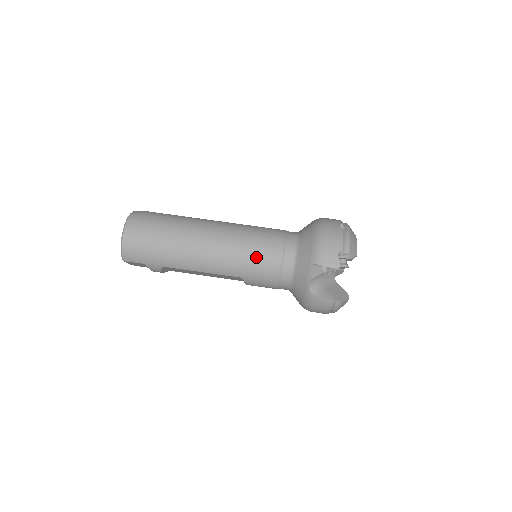
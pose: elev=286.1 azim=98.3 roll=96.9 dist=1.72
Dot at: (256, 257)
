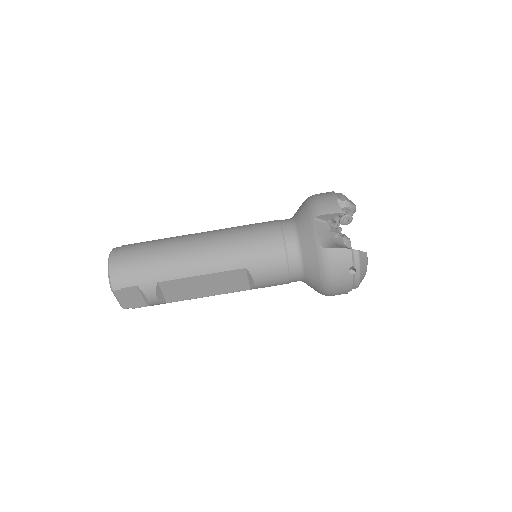
Dot at: (254, 239)
